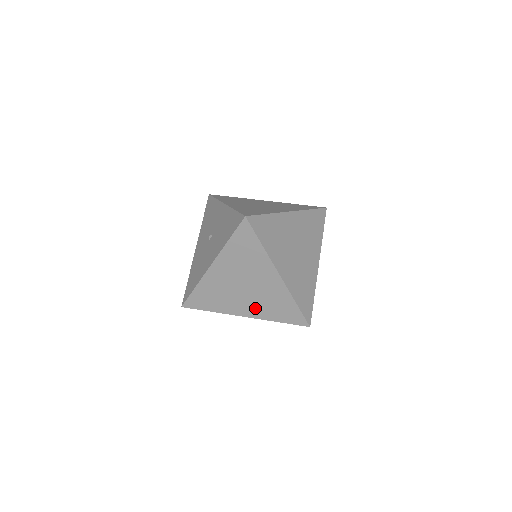
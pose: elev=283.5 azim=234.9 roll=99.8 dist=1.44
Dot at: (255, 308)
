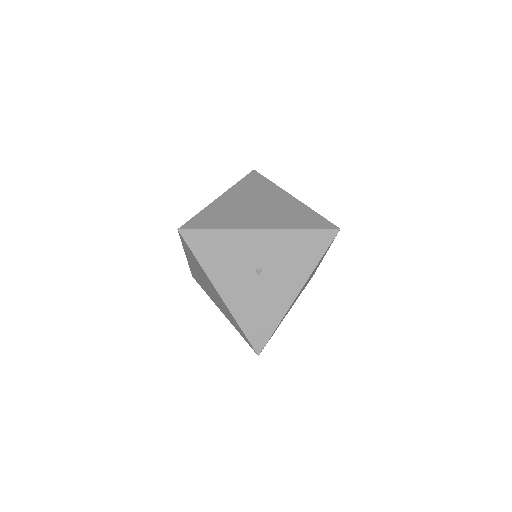
Dot at: occluded
